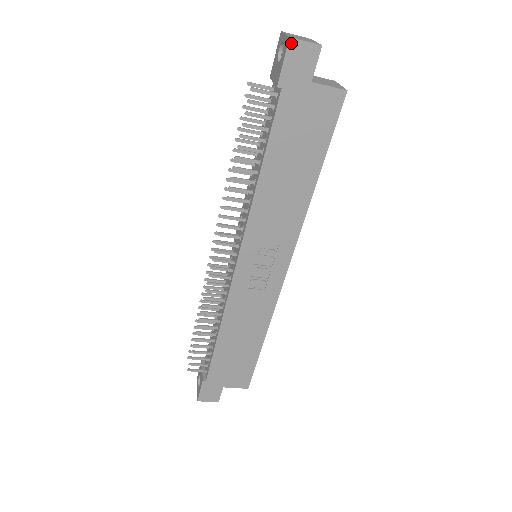
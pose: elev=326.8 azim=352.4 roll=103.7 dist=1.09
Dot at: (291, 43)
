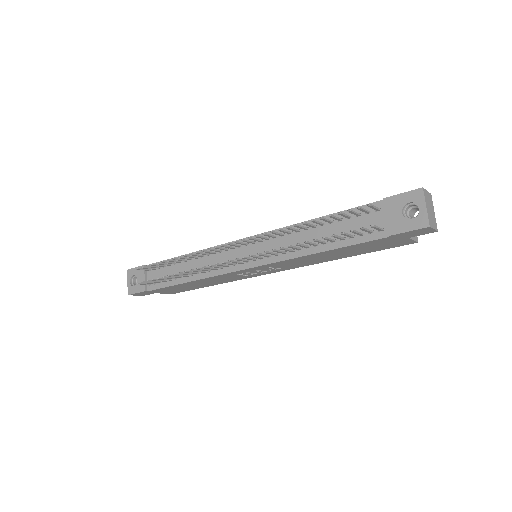
Dot at: (426, 228)
